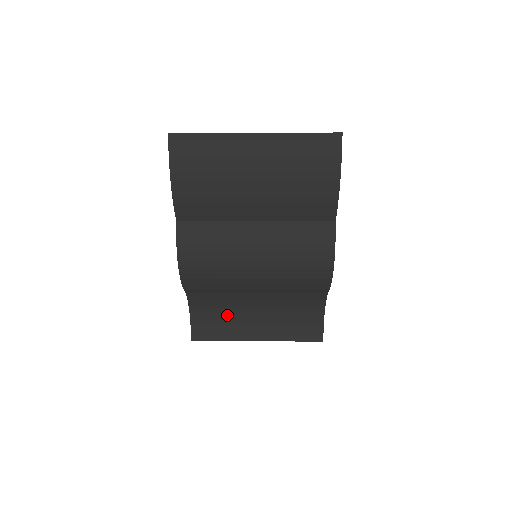
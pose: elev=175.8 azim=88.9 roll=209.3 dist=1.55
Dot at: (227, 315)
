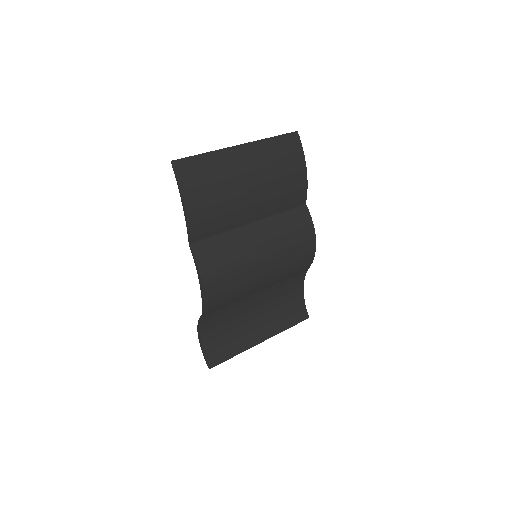
Dot at: (233, 329)
